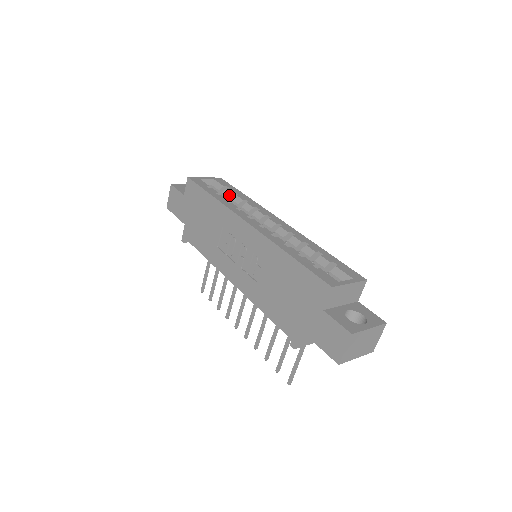
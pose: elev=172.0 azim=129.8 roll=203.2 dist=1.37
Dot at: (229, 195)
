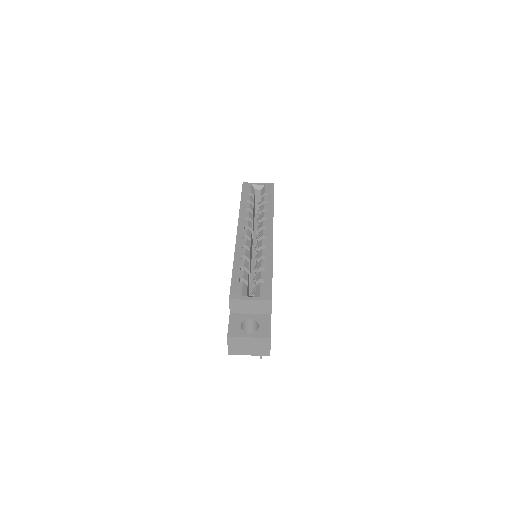
Dot at: (261, 202)
